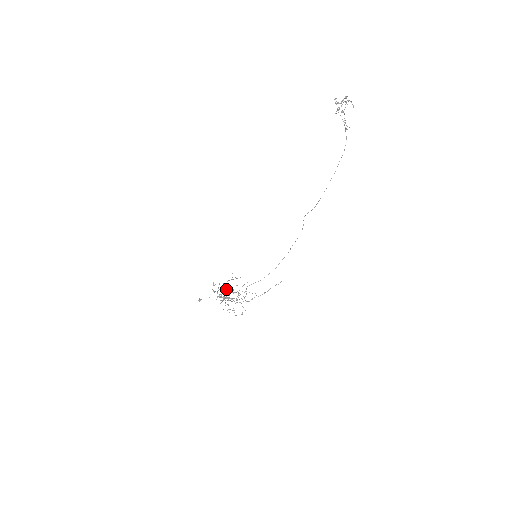
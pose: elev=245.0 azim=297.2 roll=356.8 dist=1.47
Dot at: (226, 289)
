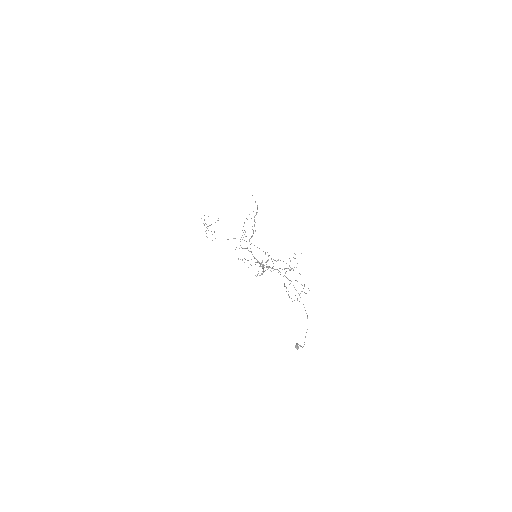
Dot at: occluded
